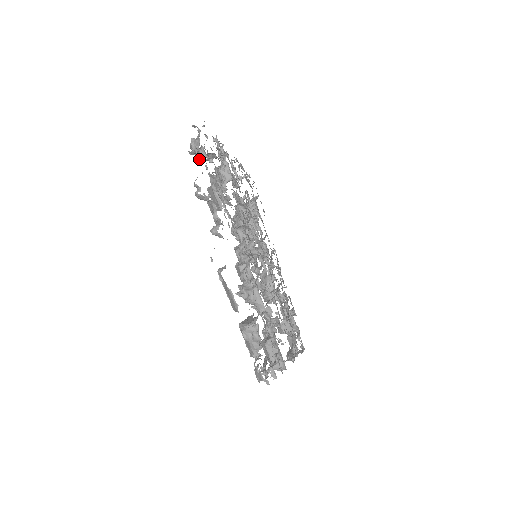
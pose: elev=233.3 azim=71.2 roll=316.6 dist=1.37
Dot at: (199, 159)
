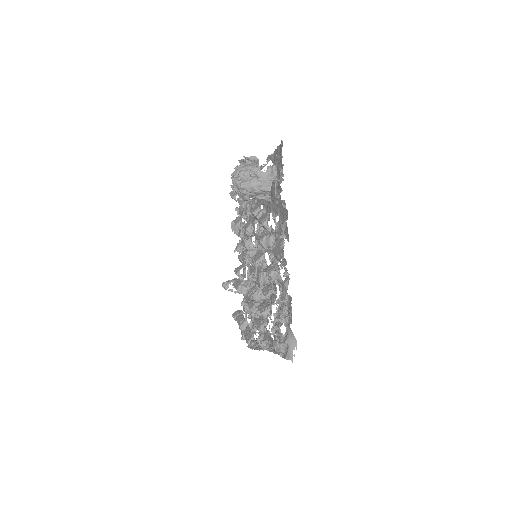
Dot at: occluded
